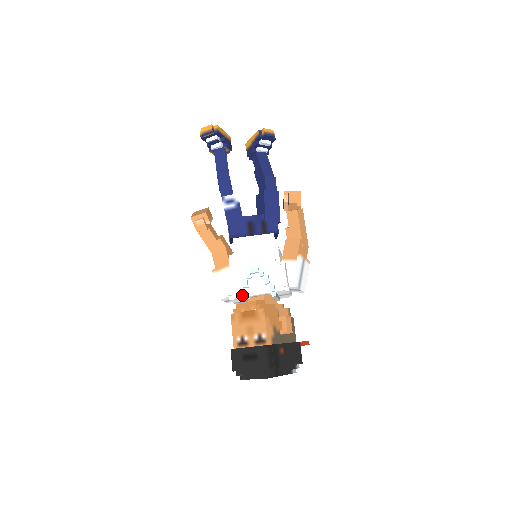
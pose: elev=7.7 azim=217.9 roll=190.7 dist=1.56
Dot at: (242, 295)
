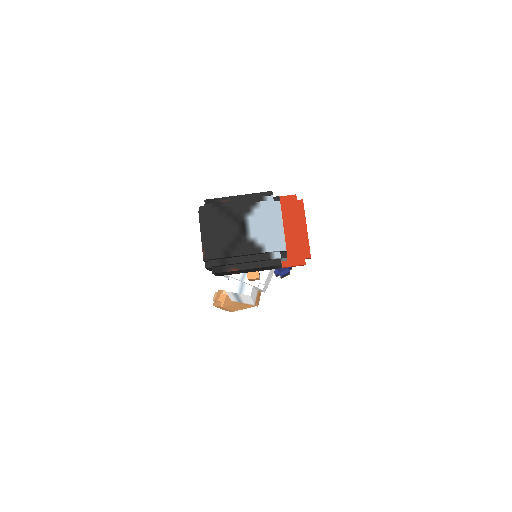
Dot at: occluded
